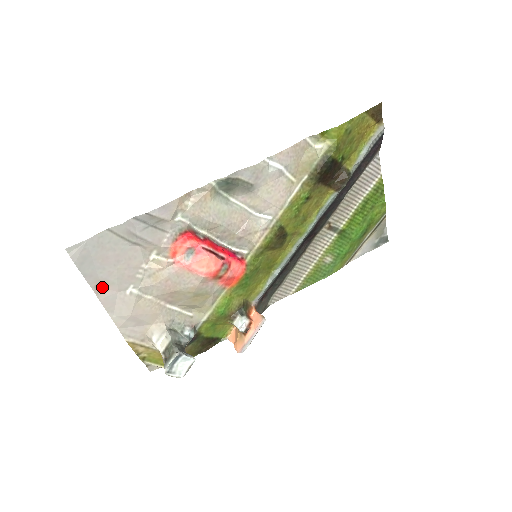
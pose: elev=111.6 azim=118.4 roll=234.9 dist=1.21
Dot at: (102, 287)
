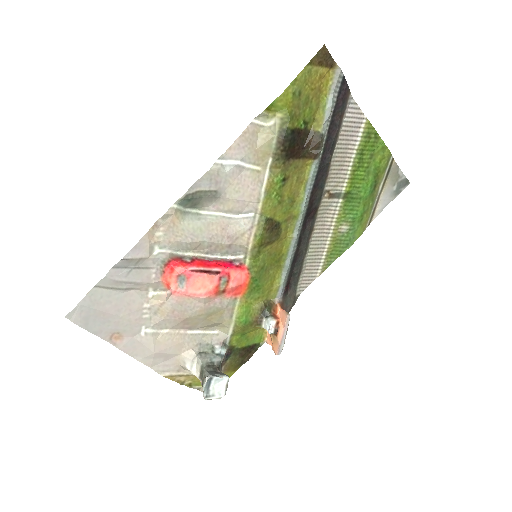
Dot at: (117, 337)
